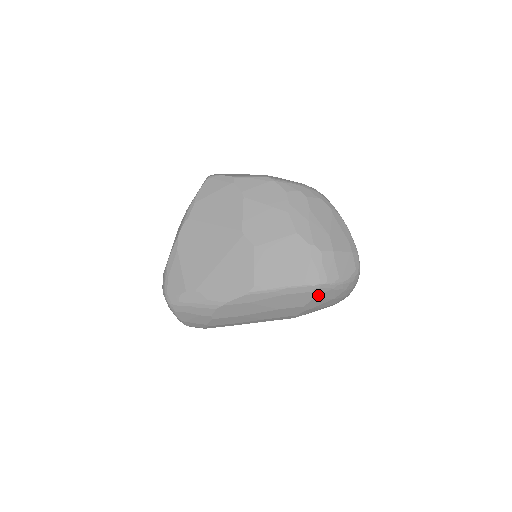
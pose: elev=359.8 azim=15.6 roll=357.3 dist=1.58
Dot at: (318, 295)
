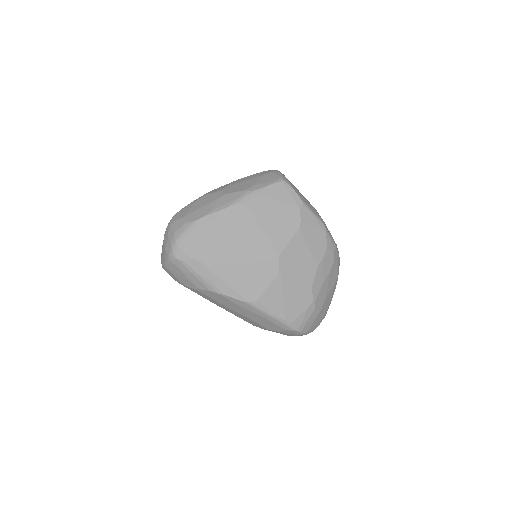
Dot at: (286, 332)
